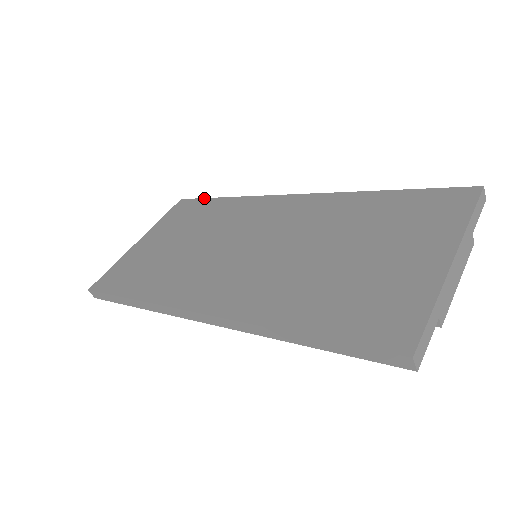
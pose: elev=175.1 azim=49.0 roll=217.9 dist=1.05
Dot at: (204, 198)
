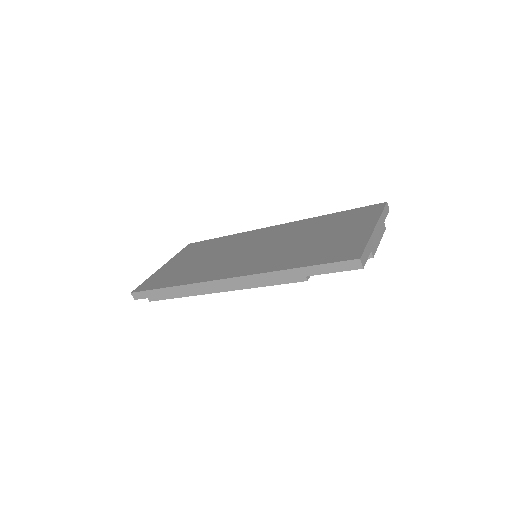
Dot at: (208, 240)
